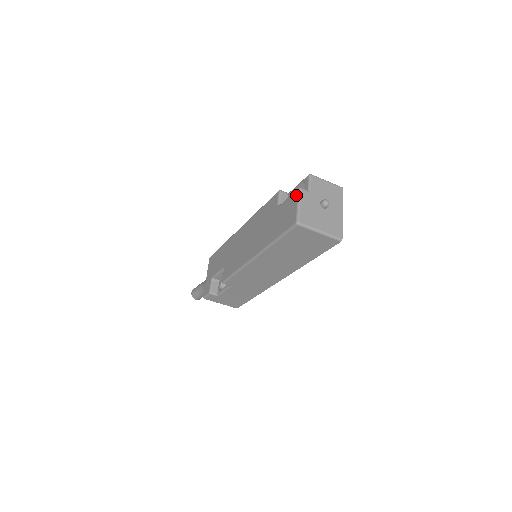
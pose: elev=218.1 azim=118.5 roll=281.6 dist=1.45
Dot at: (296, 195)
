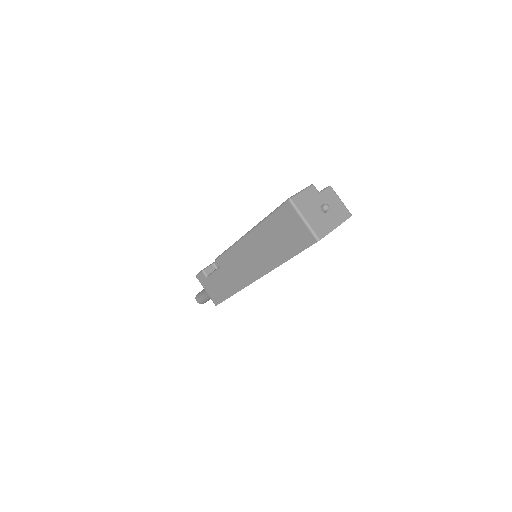
Dot at: (306, 187)
